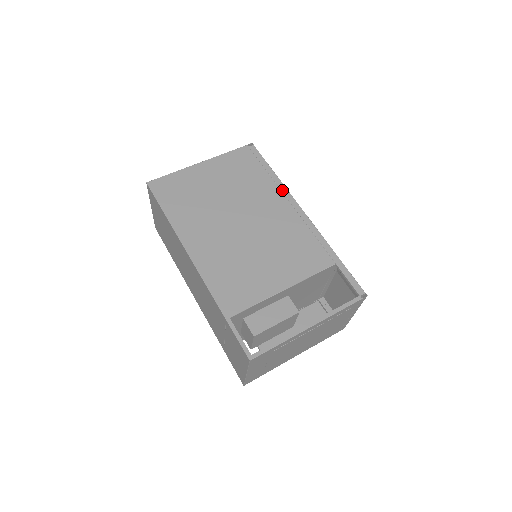
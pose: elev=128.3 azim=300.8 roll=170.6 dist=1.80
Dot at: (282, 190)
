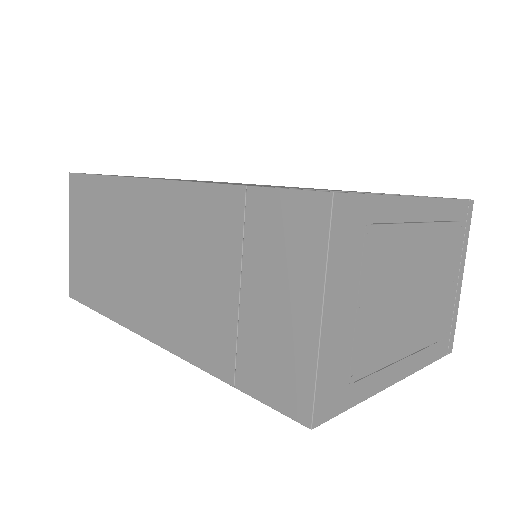
Dot at: occluded
